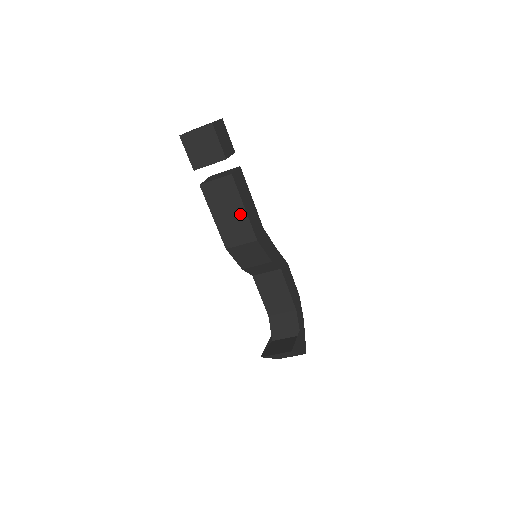
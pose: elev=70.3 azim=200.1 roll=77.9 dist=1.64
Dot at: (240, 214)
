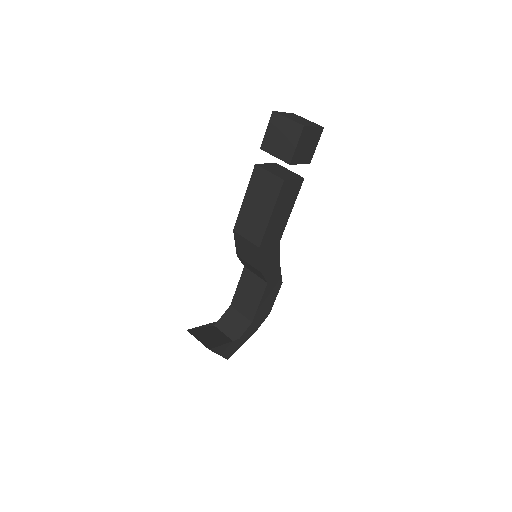
Dot at: (264, 216)
